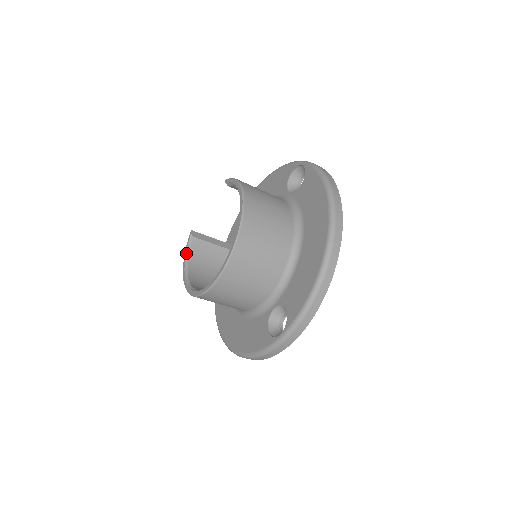
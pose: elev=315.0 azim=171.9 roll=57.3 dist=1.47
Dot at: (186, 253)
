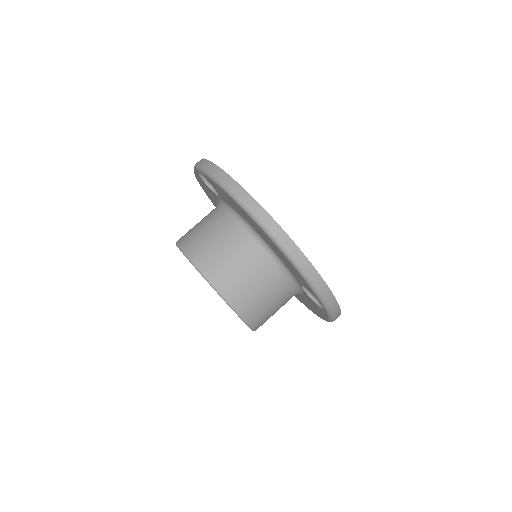
Dot at: occluded
